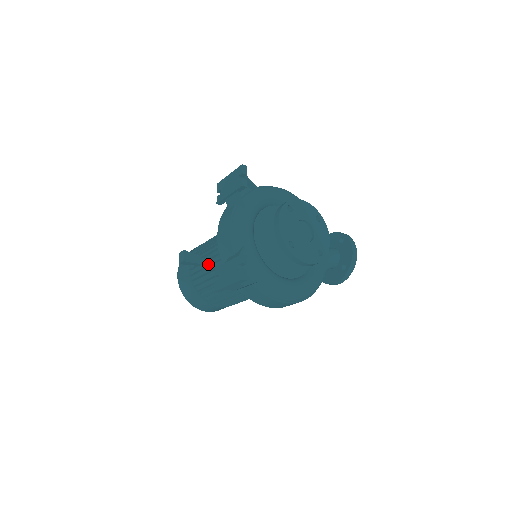
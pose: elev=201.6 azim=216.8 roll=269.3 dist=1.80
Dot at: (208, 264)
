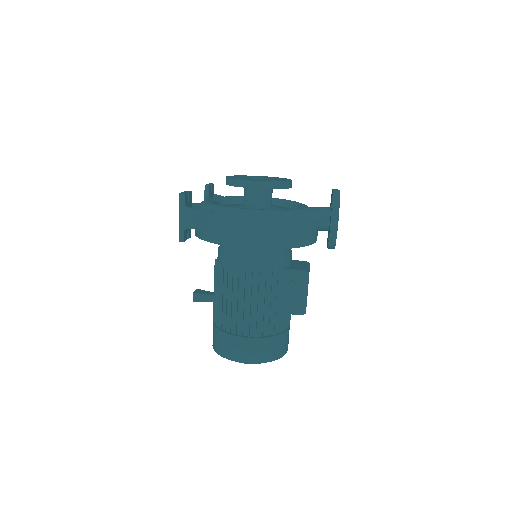
Dot at: (214, 283)
